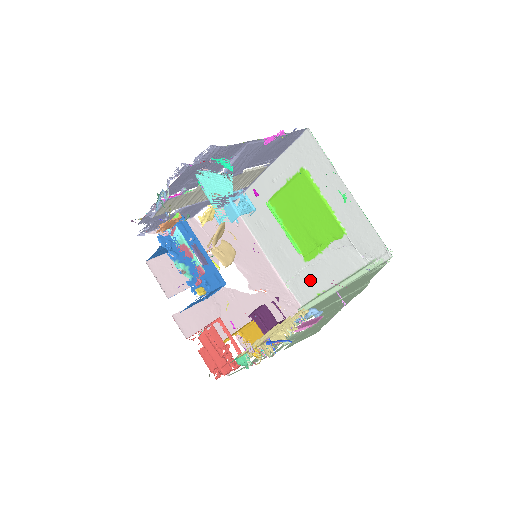
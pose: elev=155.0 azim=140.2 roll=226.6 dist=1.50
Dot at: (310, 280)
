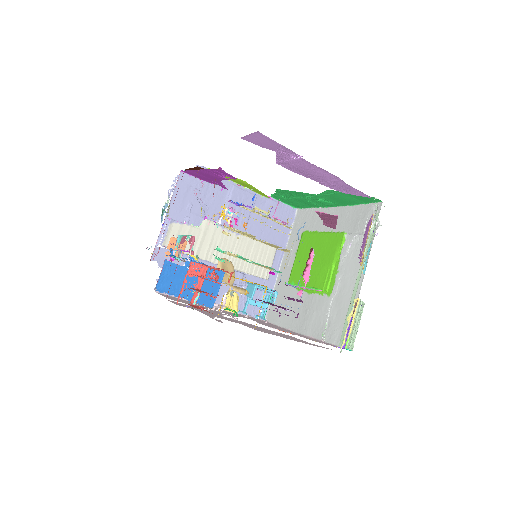
Dot at: (340, 309)
